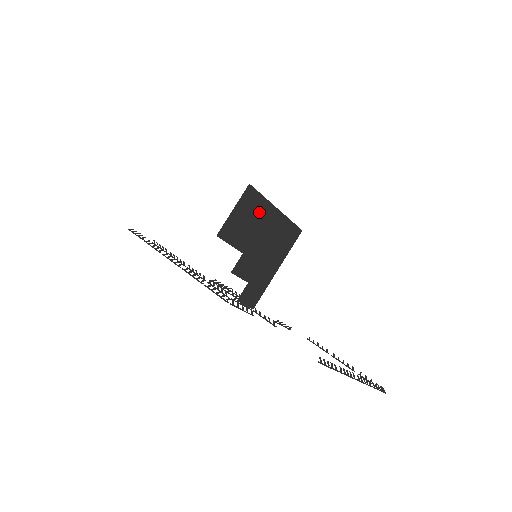
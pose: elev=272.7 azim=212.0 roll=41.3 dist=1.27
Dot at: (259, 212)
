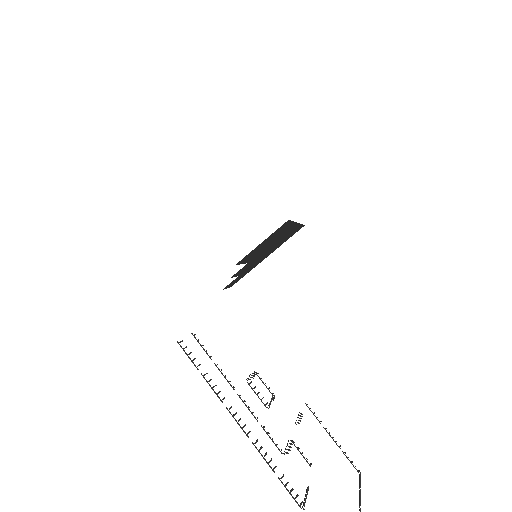
Dot at: (281, 232)
